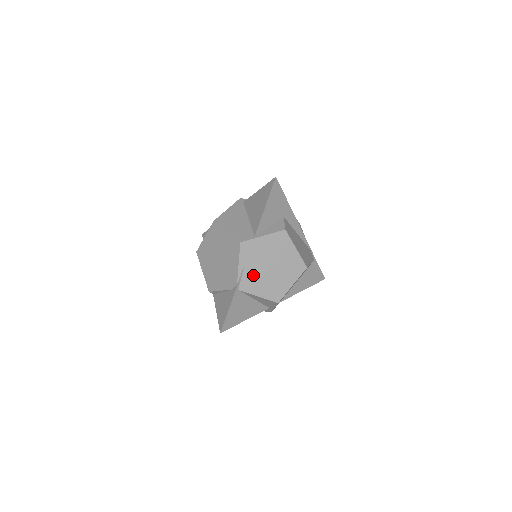
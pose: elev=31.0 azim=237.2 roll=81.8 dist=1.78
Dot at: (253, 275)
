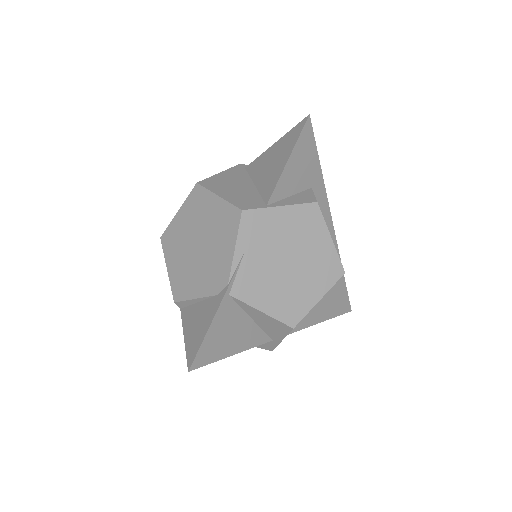
Dot at: (257, 272)
